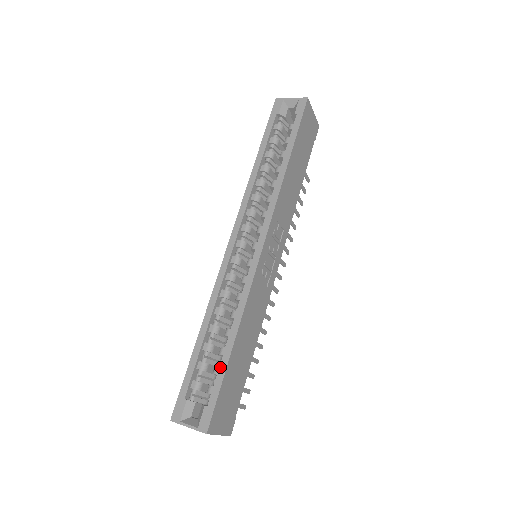
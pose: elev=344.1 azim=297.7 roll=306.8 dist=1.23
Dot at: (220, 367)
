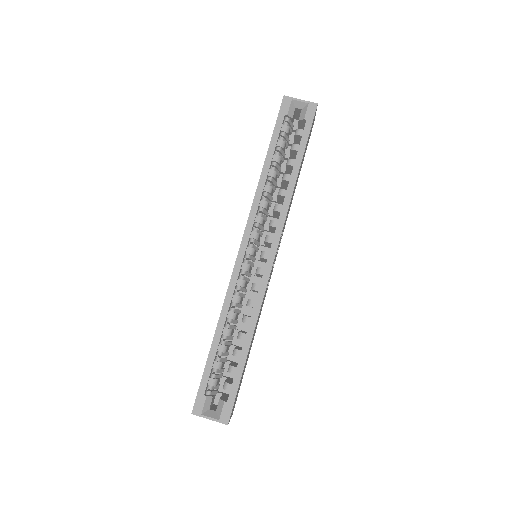
Dot at: (237, 368)
